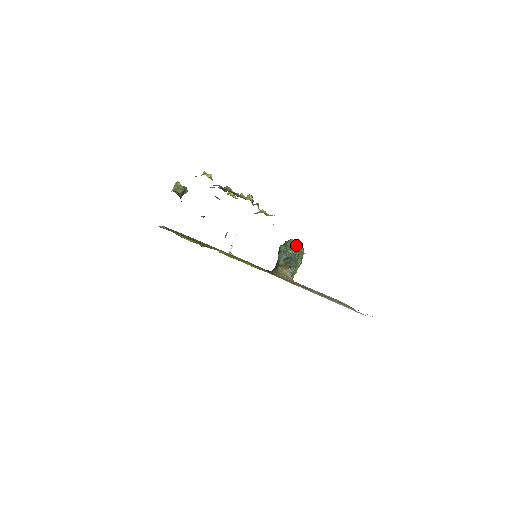
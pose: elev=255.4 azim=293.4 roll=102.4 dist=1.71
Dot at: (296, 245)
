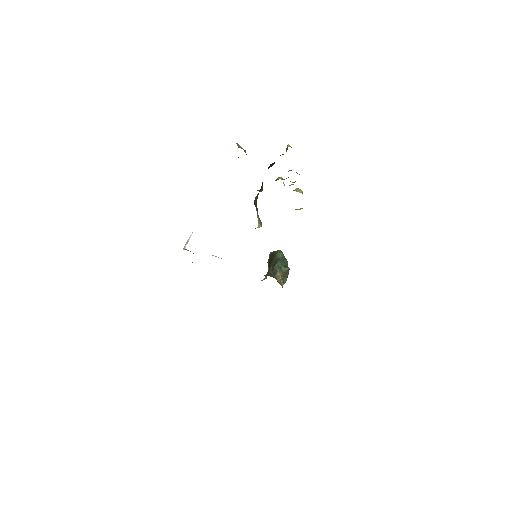
Dot at: occluded
